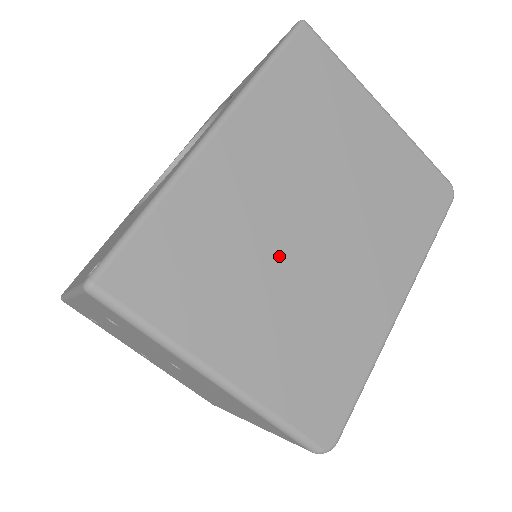
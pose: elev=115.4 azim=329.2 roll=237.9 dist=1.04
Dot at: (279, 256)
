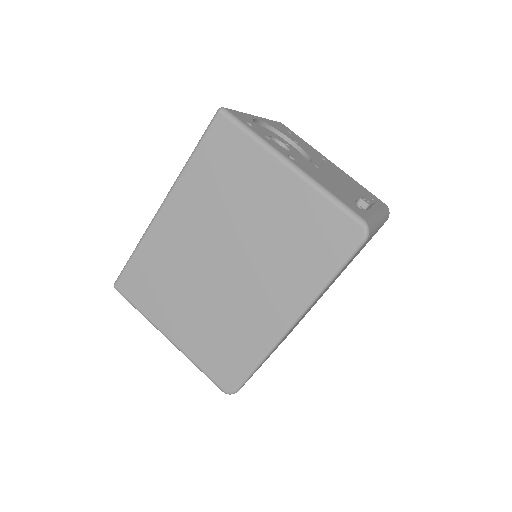
Dot at: (199, 280)
